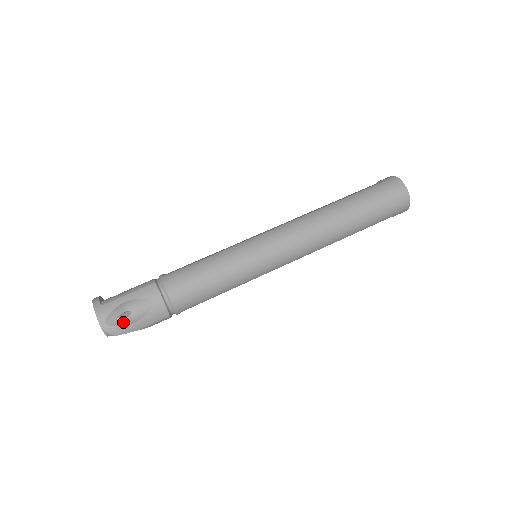
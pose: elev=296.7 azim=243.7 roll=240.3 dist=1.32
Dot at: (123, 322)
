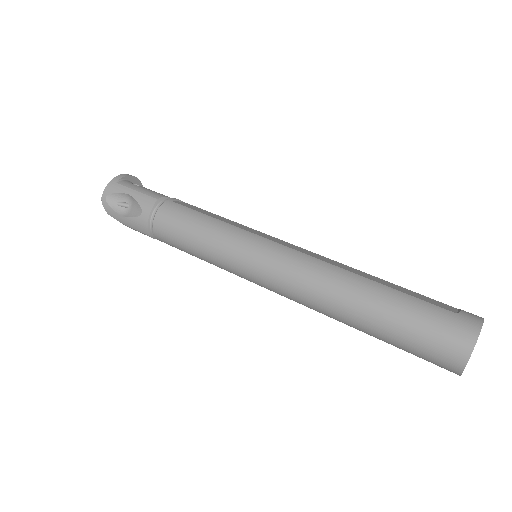
Dot at: (117, 208)
